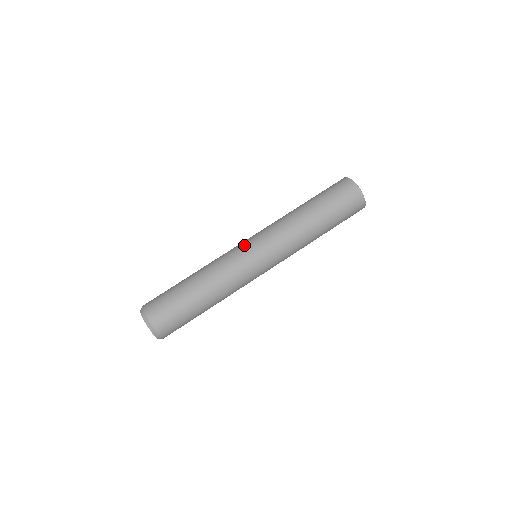
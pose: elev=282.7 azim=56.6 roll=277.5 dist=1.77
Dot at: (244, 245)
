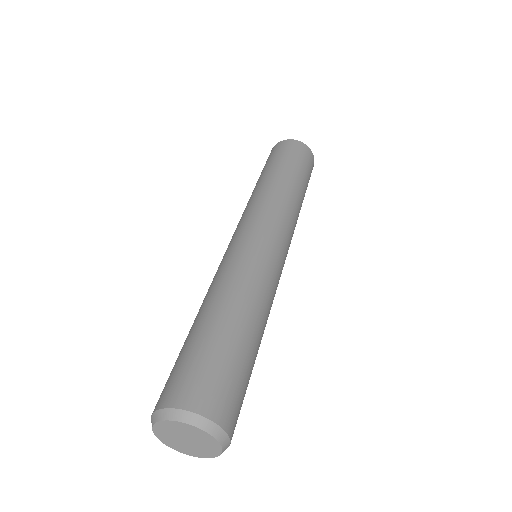
Dot at: (253, 238)
